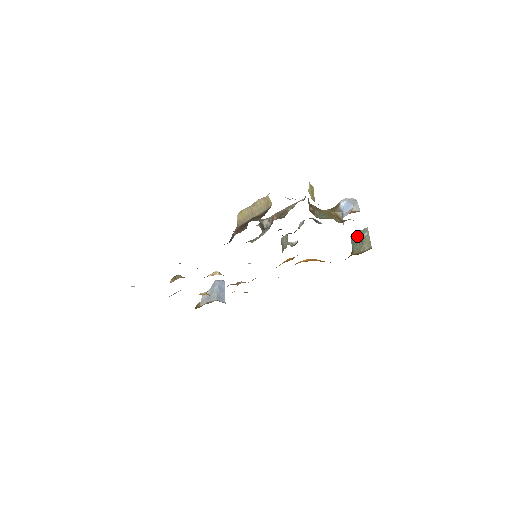
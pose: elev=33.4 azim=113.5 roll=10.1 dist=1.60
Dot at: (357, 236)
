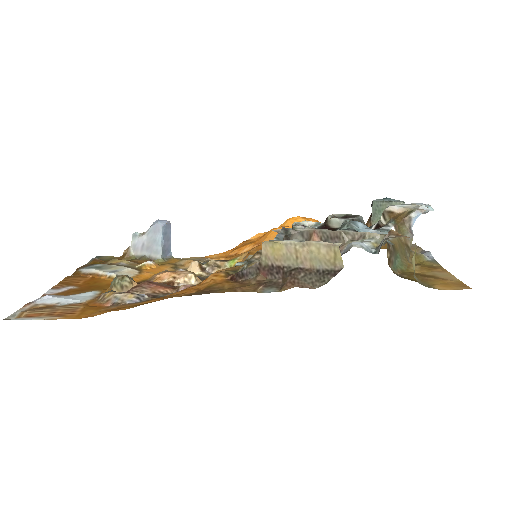
Dot at: (385, 208)
